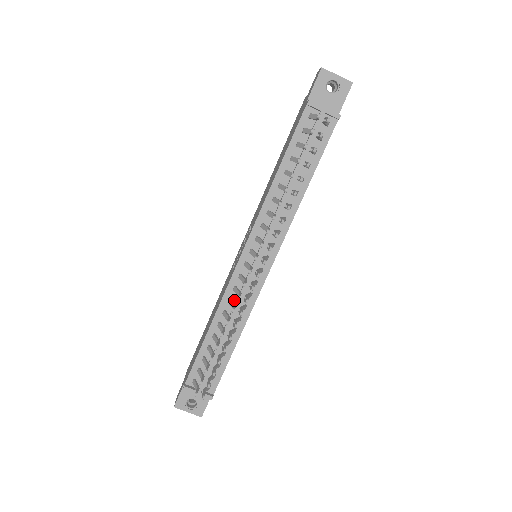
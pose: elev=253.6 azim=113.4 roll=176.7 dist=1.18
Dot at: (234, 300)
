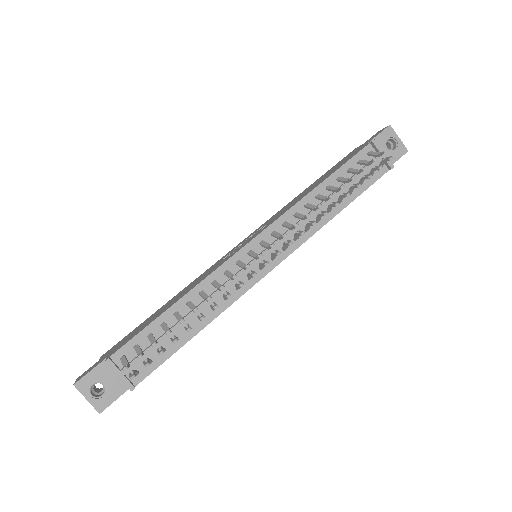
Dot at: occluded
